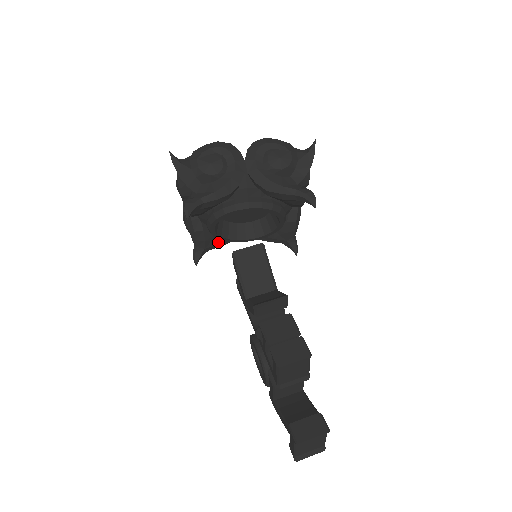
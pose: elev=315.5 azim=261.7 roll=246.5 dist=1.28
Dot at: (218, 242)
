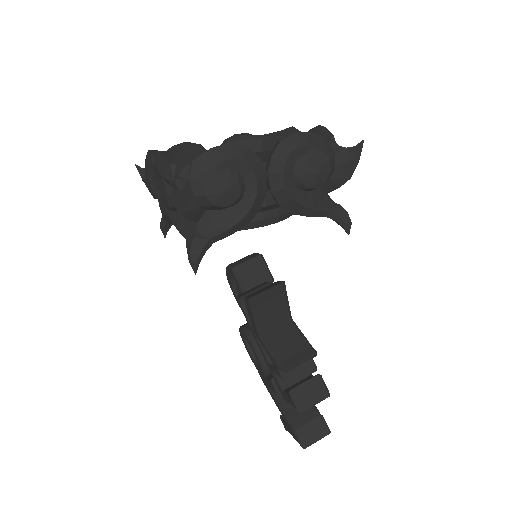
Dot at: occluded
